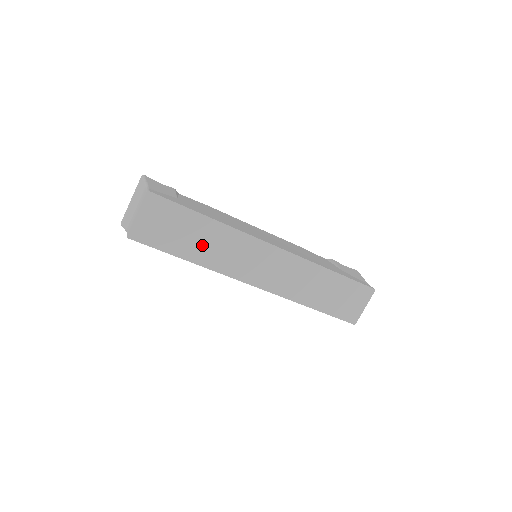
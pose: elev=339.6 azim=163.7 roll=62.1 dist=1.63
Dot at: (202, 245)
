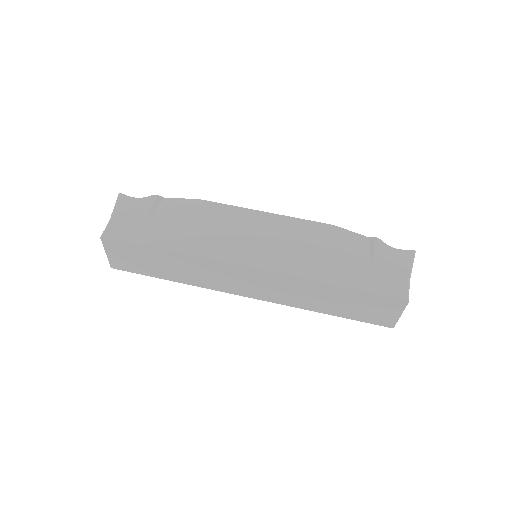
Dot at: (175, 270)
